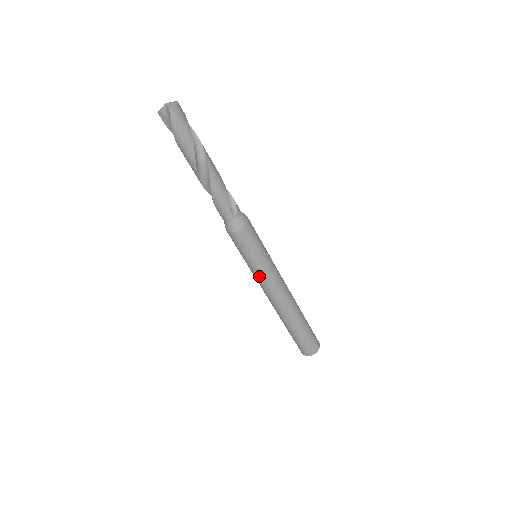
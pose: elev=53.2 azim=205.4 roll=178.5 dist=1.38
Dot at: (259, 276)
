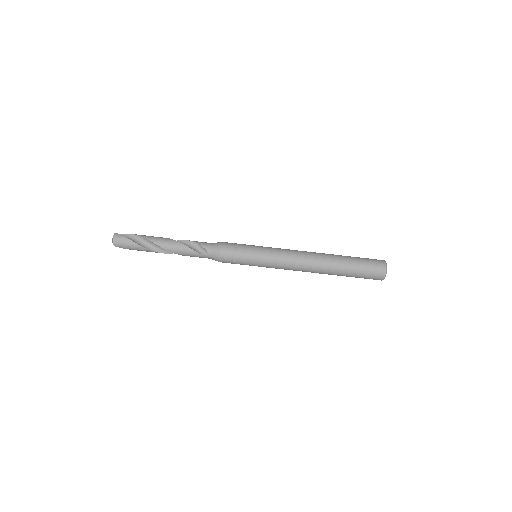
Dot at: occluded
